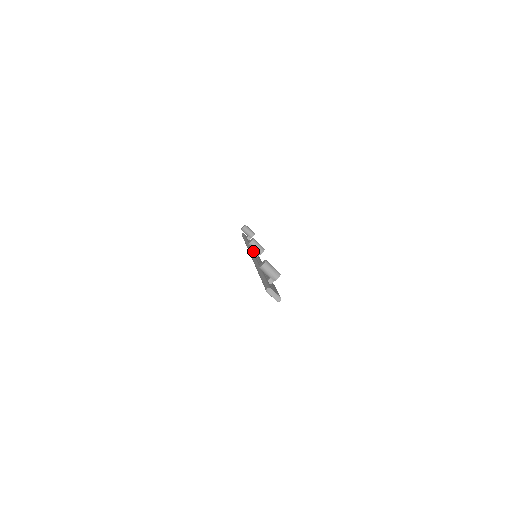
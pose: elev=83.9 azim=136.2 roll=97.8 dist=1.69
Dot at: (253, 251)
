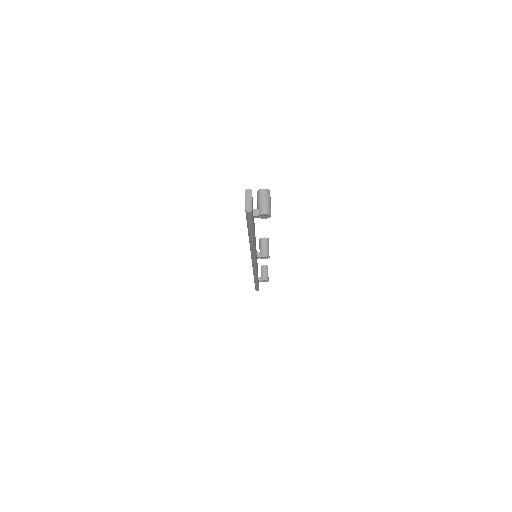
Dot at: occluded
